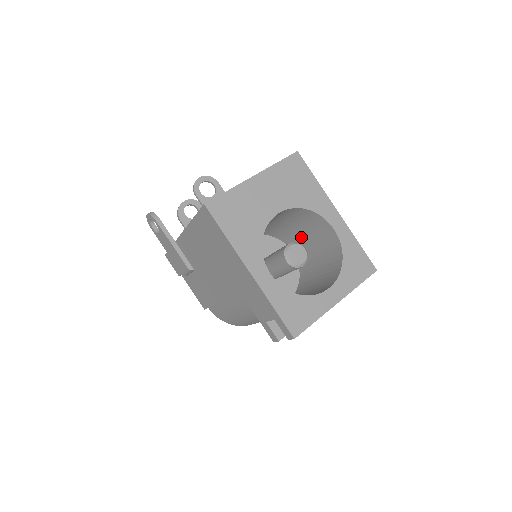
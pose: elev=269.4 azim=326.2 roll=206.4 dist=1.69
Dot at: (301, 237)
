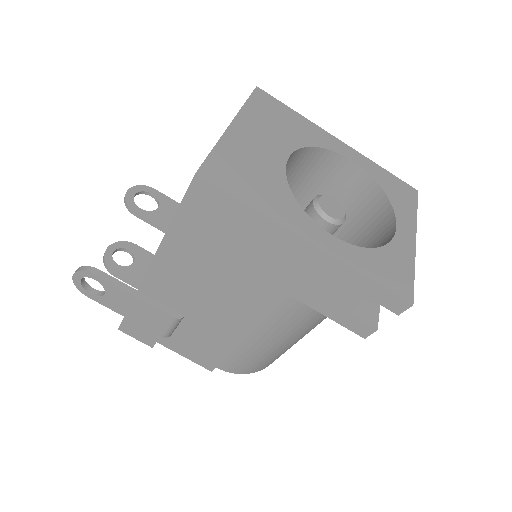
Dot at: (299, 204)
